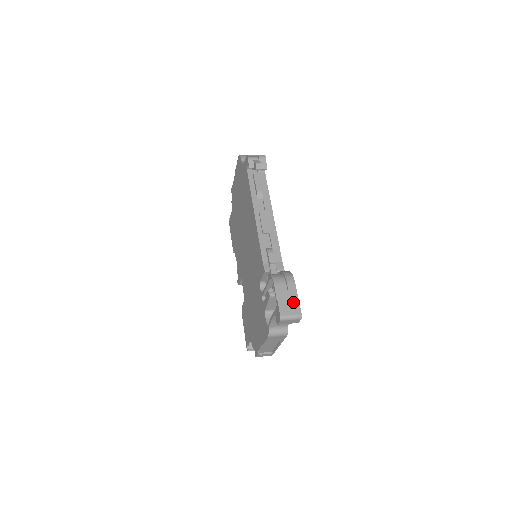
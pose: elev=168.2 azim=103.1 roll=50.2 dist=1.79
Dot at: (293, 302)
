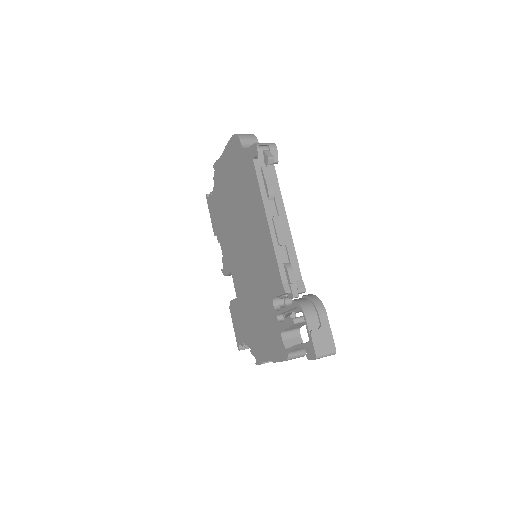
Dot at: (327, 337)
